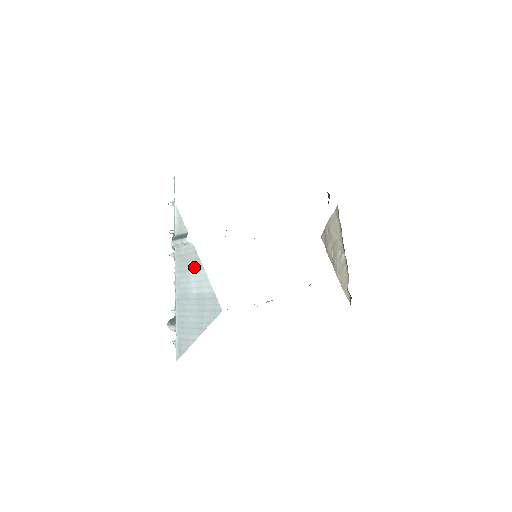
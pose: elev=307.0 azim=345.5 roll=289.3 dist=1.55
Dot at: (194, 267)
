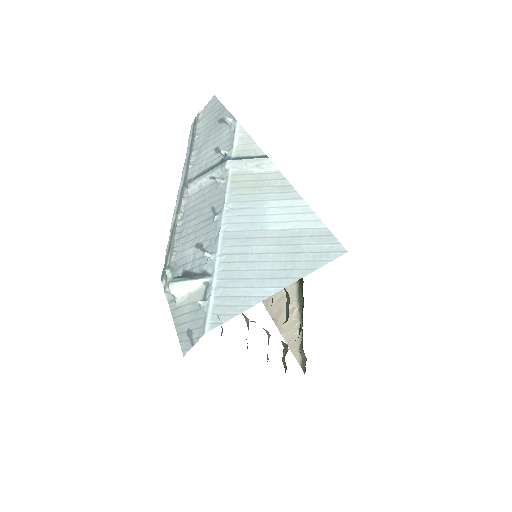
Dot at: (277, 196)
